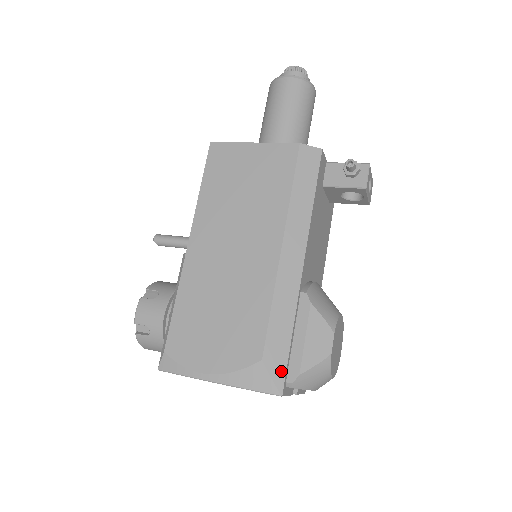
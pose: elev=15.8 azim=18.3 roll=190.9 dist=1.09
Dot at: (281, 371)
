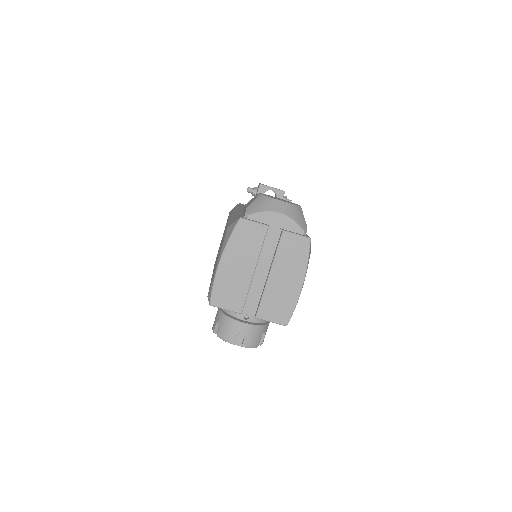
Dot at: occluded
